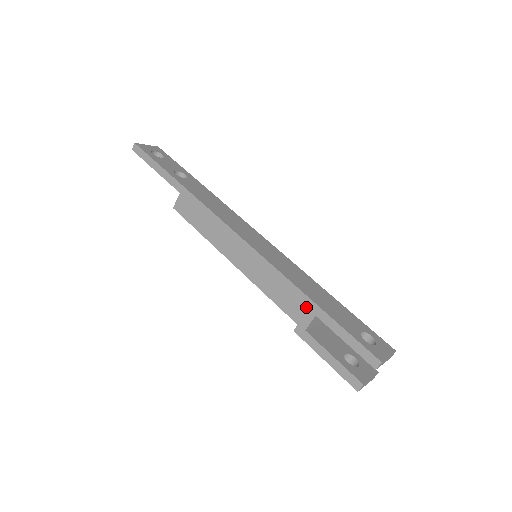
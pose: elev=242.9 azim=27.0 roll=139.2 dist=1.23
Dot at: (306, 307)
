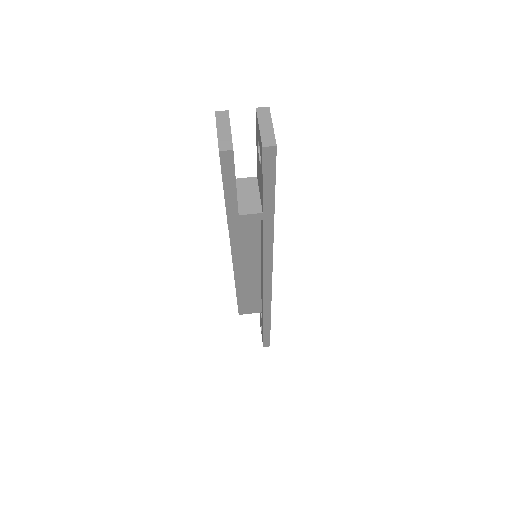
Dot at: occluded
